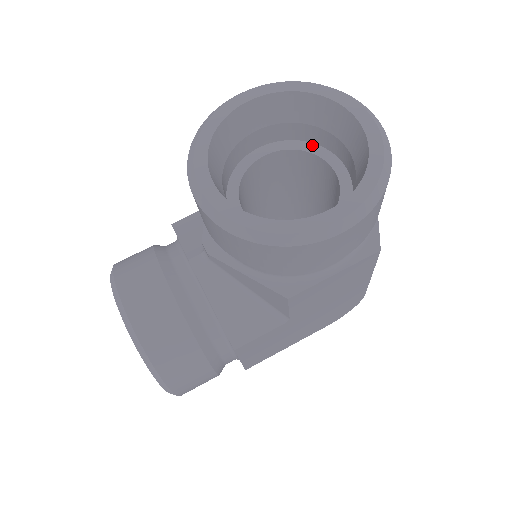
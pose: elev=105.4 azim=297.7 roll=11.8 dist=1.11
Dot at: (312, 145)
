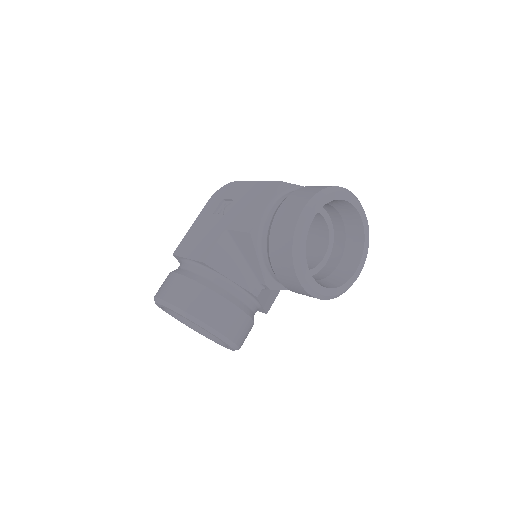
Dot at: occluded
